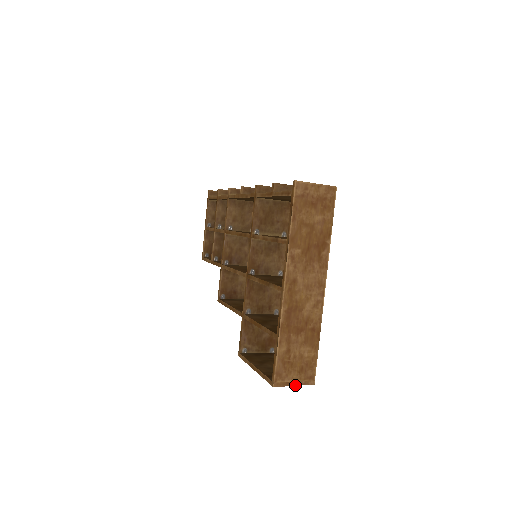
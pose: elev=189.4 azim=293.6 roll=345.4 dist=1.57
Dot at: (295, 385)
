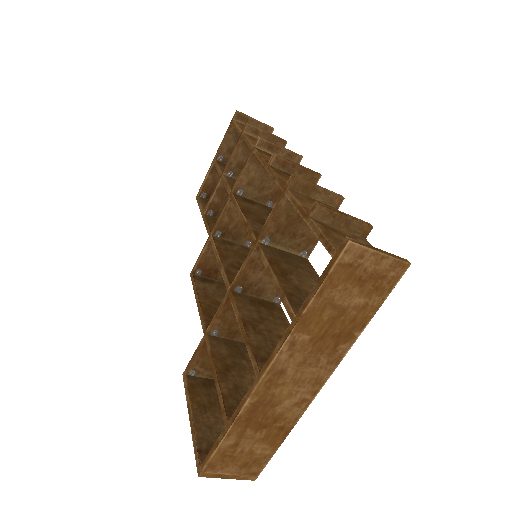
Dot at: (229, 478)
